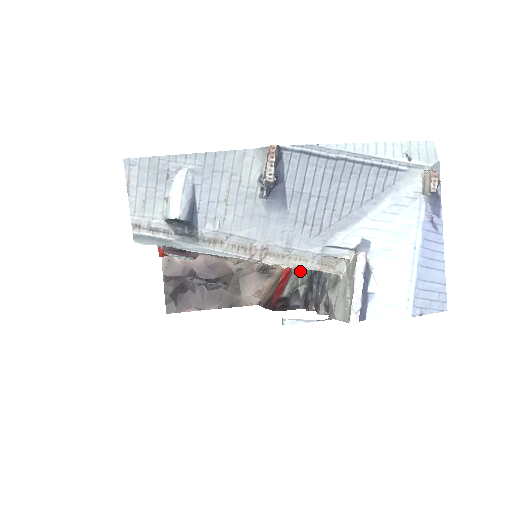
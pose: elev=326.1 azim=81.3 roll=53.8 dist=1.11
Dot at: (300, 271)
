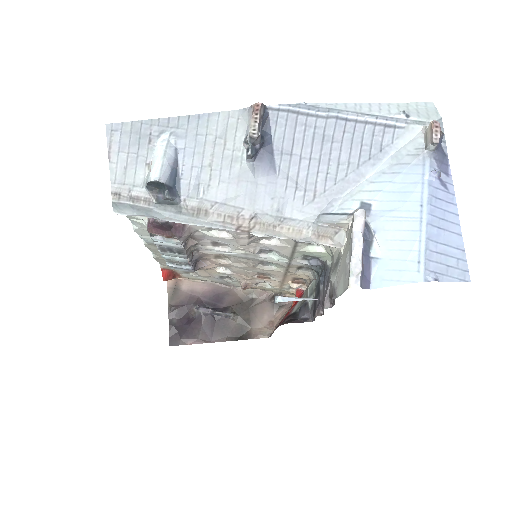
Dot at: (309, 283)
